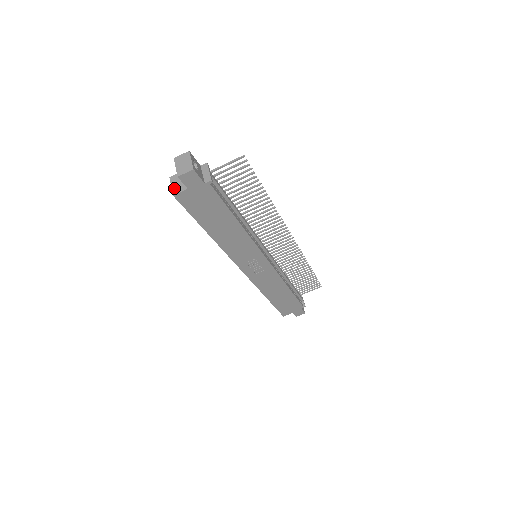
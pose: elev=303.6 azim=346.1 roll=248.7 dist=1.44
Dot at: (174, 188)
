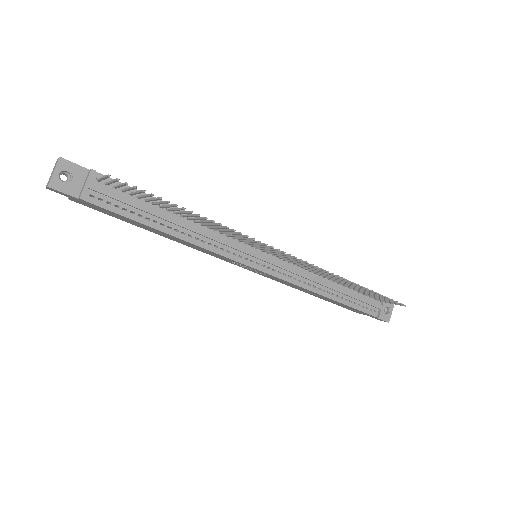
Dot at: occluded
